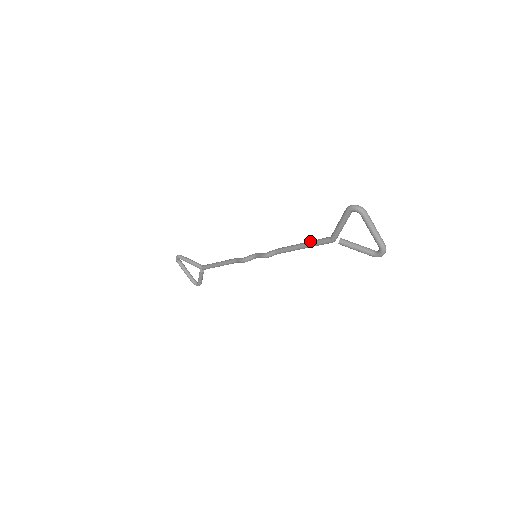
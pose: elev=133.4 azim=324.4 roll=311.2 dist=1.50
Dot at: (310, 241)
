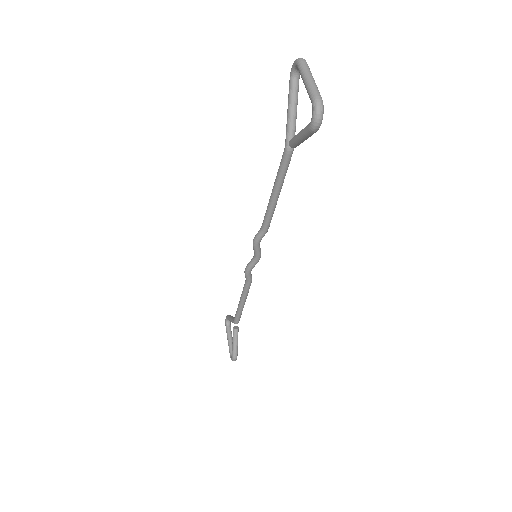
Dot at: occluded
